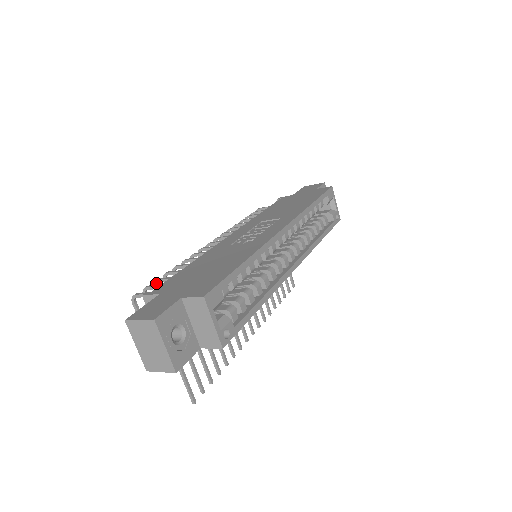
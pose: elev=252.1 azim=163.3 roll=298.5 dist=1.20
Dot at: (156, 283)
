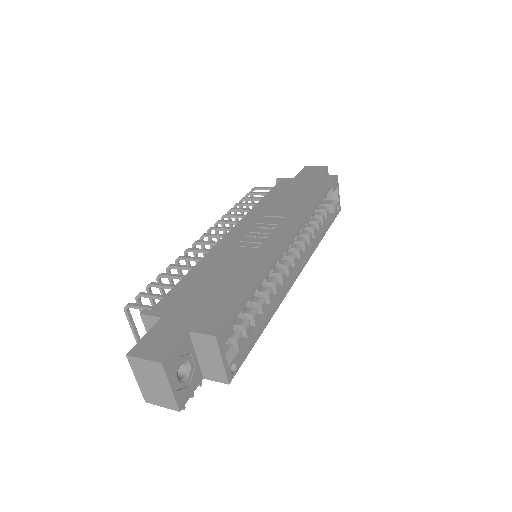
Dot at: (150, 287)
